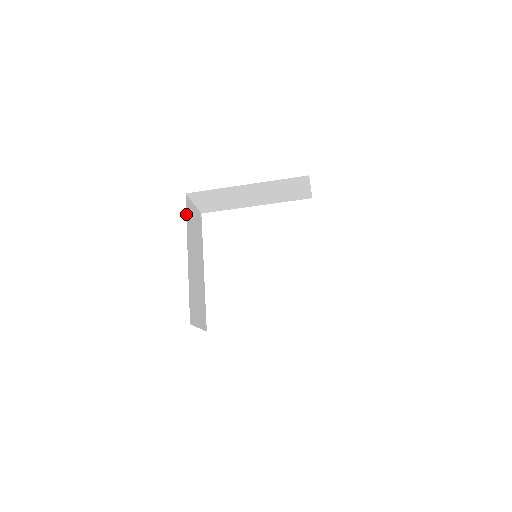
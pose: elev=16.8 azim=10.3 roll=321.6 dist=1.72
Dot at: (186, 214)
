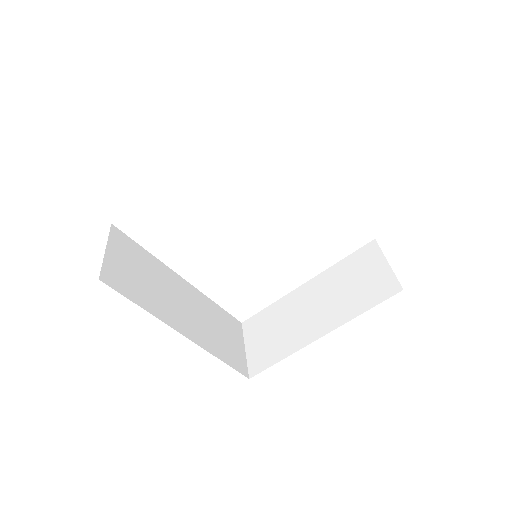
Dot at: (130, 300)
